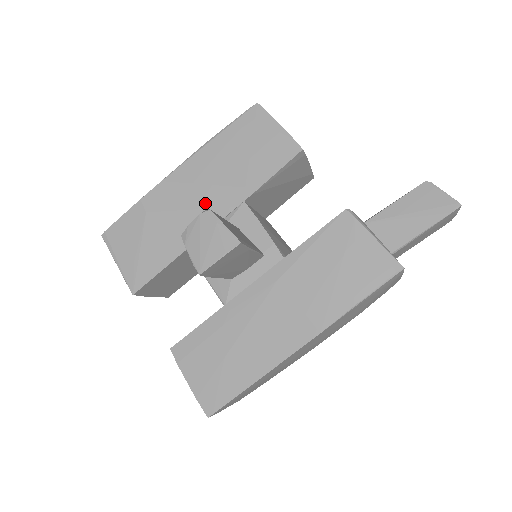
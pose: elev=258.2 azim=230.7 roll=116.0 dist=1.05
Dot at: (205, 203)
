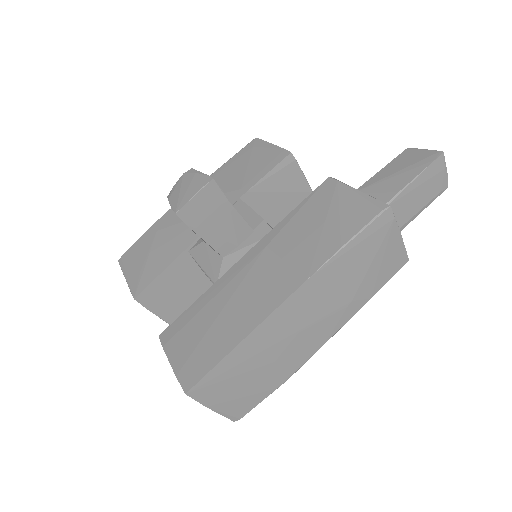
Dot at: occluded
